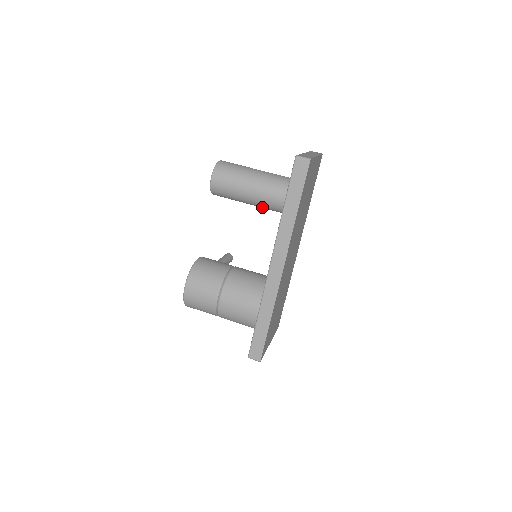
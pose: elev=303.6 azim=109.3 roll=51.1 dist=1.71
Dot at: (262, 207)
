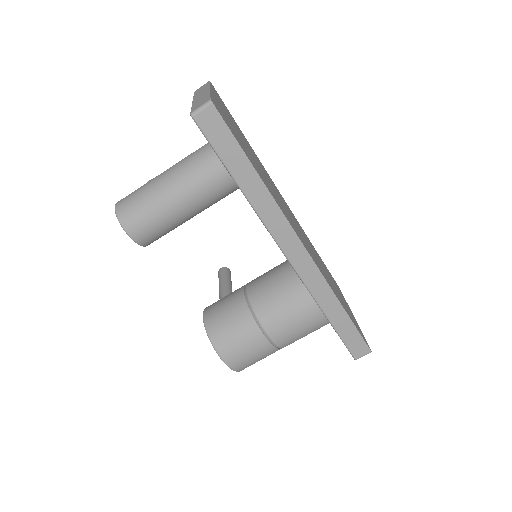
Dot at: (211, 205)
